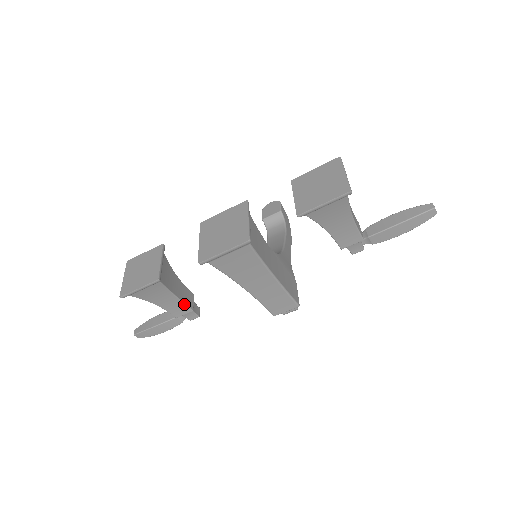
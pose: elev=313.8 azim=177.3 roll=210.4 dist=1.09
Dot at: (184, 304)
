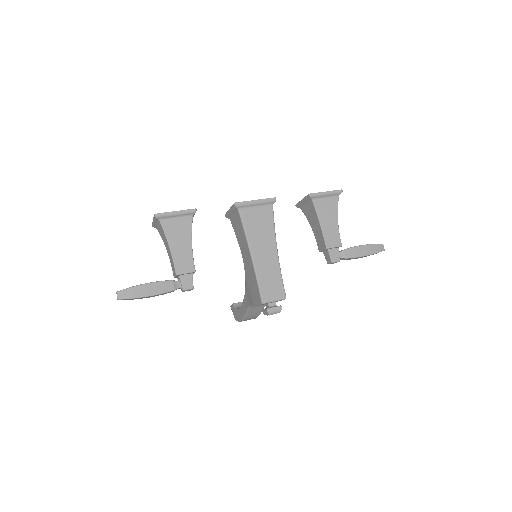
Dot at: (193, 259)
